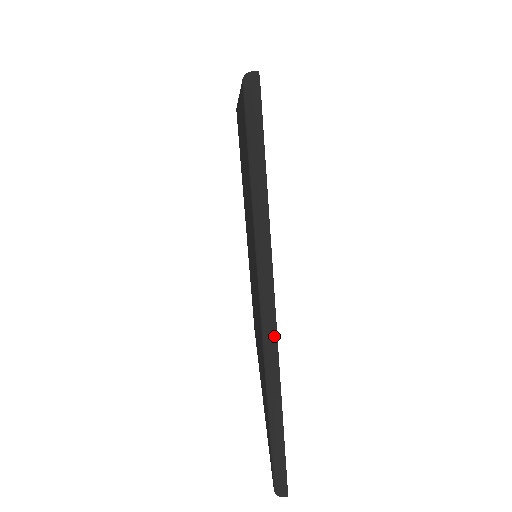
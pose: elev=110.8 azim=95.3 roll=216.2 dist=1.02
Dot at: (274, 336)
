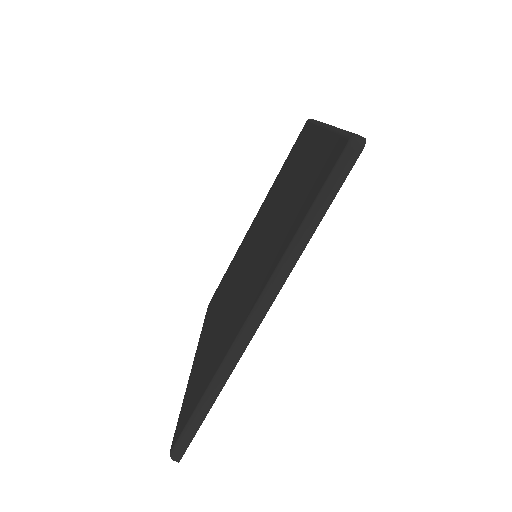
Dot at: occluded
